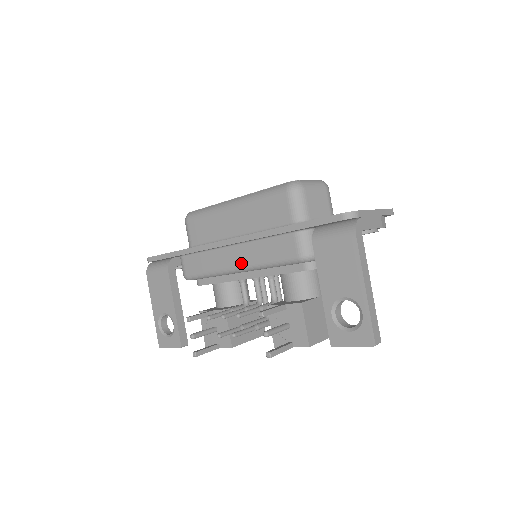
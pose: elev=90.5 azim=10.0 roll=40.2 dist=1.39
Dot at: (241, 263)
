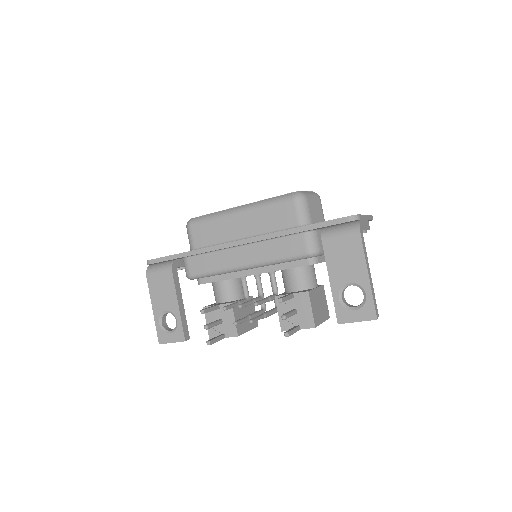
Dot at: (250, 261)
